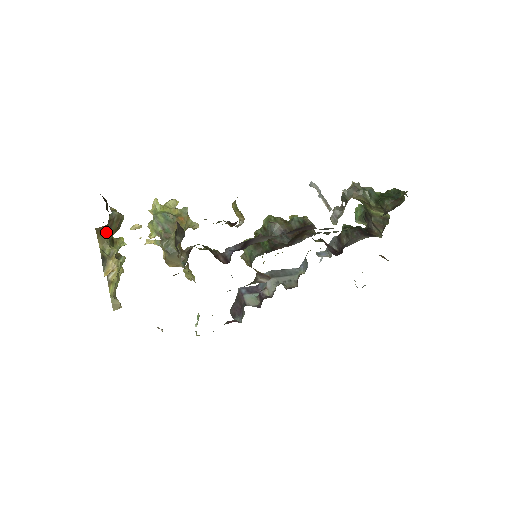
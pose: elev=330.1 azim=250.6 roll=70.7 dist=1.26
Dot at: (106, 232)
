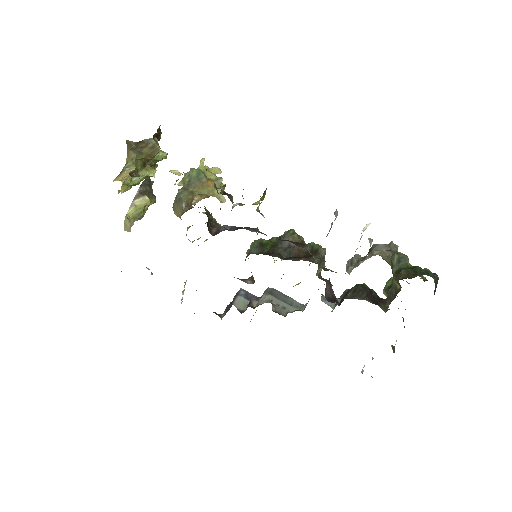
Dot at: (135, 149)
